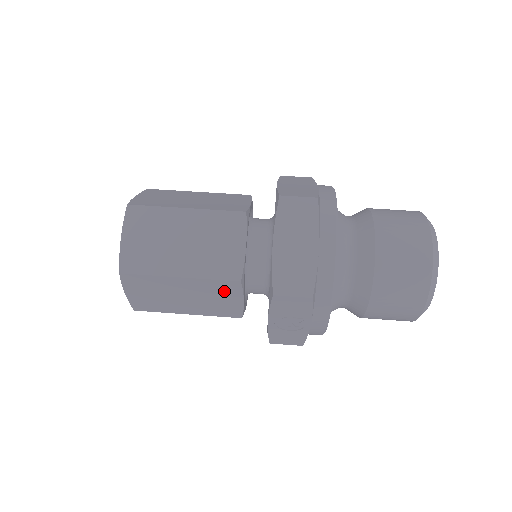
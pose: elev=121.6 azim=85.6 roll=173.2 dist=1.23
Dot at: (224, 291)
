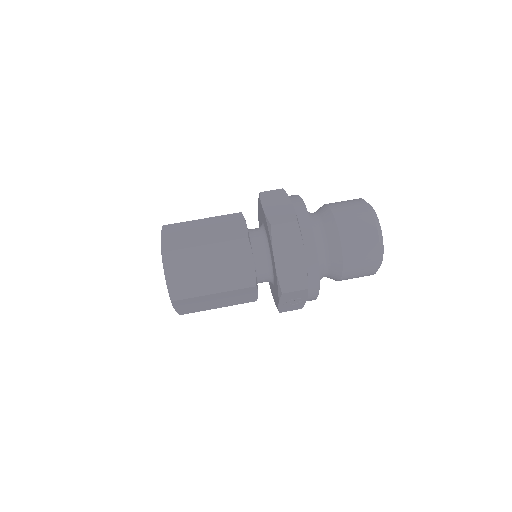
Dot at: (245, 293)
